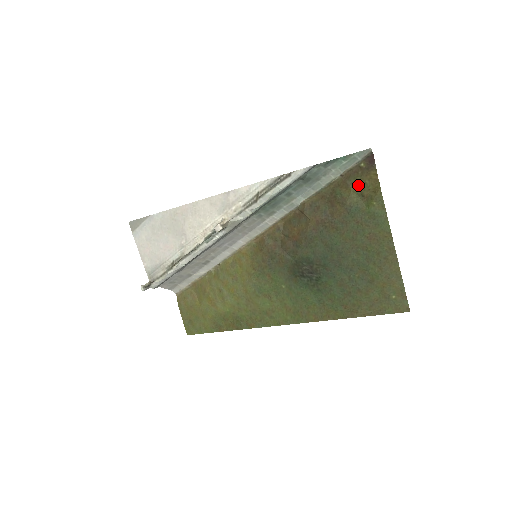
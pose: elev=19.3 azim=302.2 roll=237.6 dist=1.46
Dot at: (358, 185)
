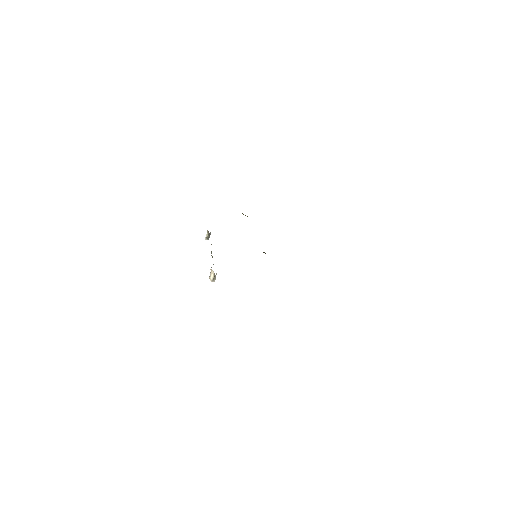
Dot at: occluded
